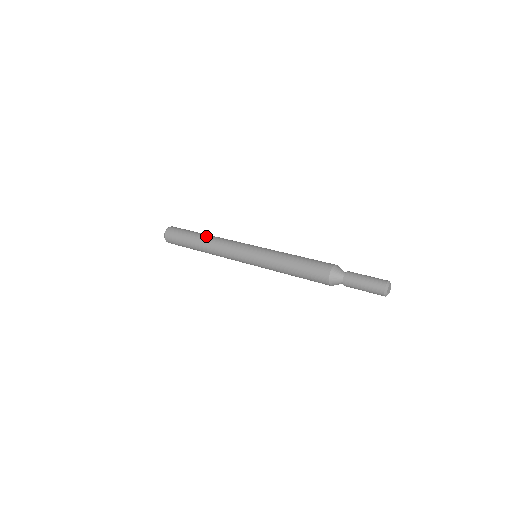
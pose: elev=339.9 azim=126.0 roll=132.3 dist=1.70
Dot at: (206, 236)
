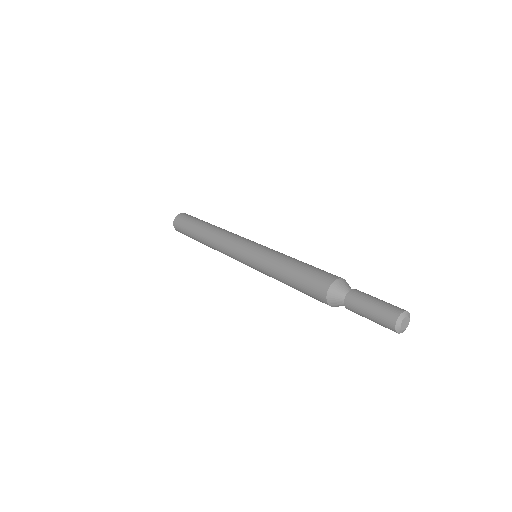
Dot at: occluded
